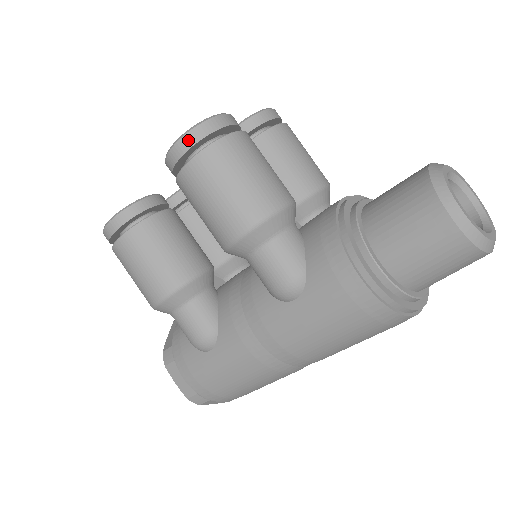
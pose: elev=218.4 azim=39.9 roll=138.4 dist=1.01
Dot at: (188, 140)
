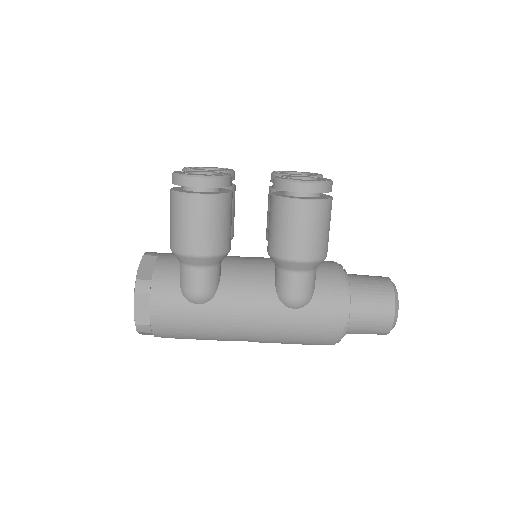
Dot at: (318, 188)
